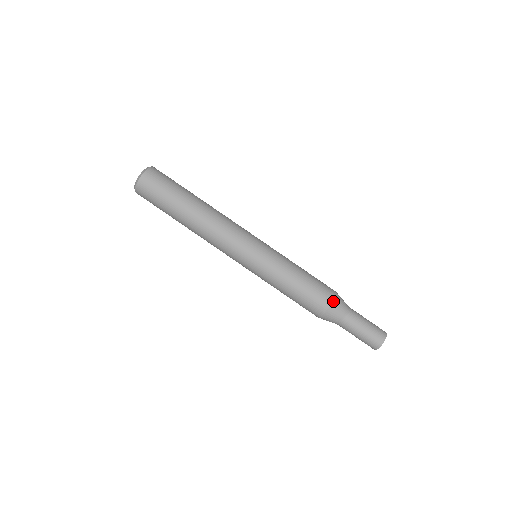
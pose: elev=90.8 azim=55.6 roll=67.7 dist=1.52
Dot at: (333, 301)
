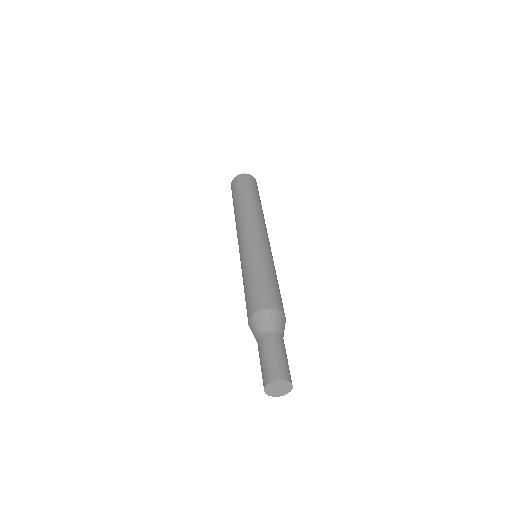
Dot at: (259, 311)
